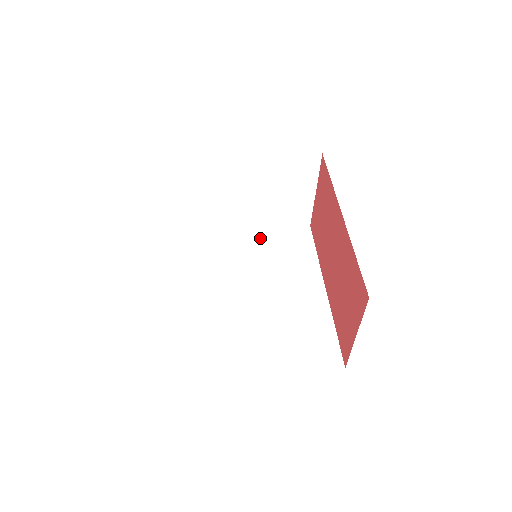
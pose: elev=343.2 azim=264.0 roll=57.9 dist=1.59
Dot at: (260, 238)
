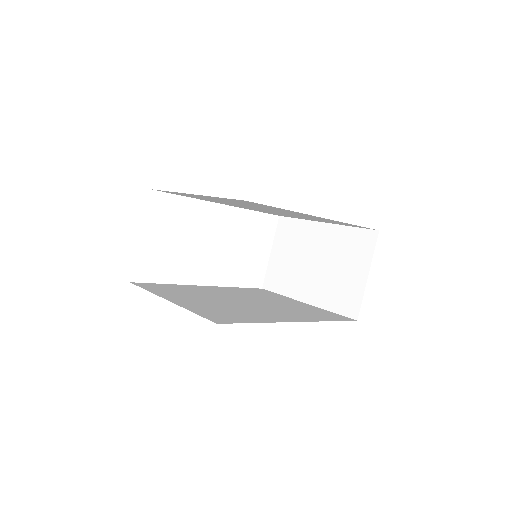
Dot at: (303, 305)
